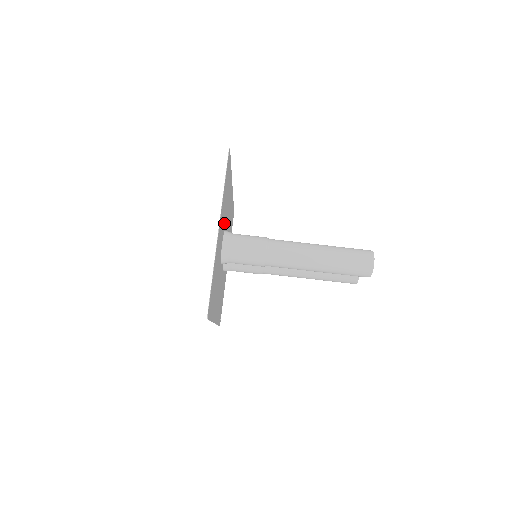
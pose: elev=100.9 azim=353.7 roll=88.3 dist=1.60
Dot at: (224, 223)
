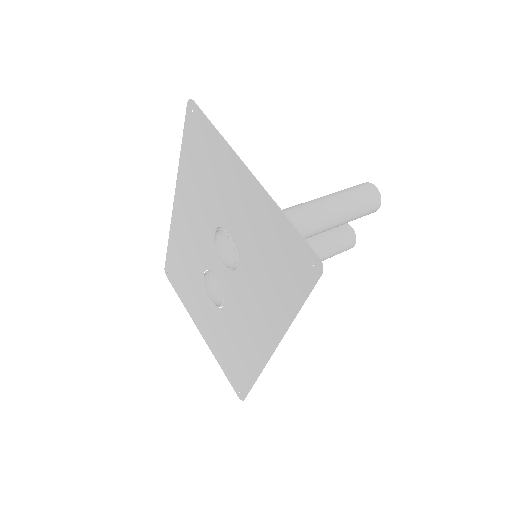
Dot at: (216, 211)
